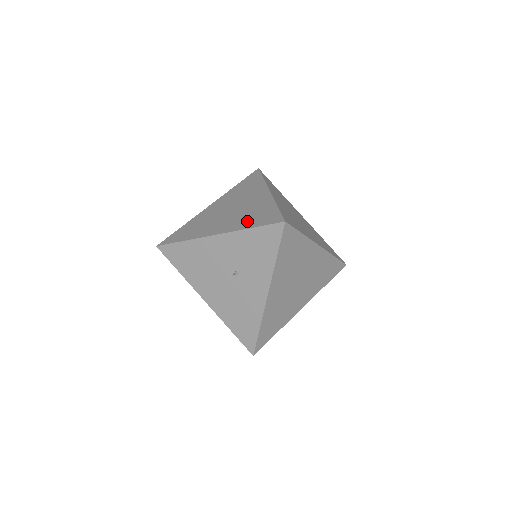
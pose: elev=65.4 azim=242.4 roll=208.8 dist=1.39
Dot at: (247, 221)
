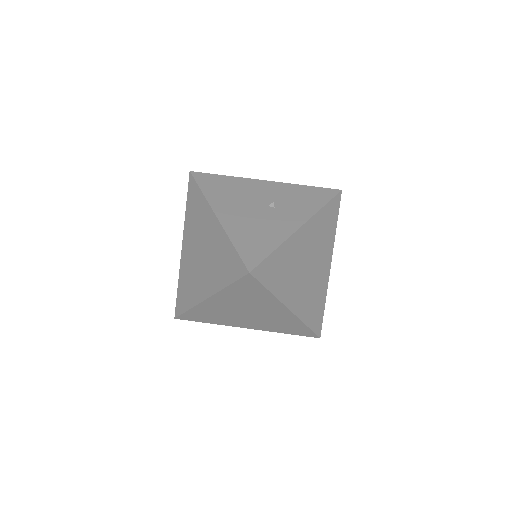
Dot at: occluded
